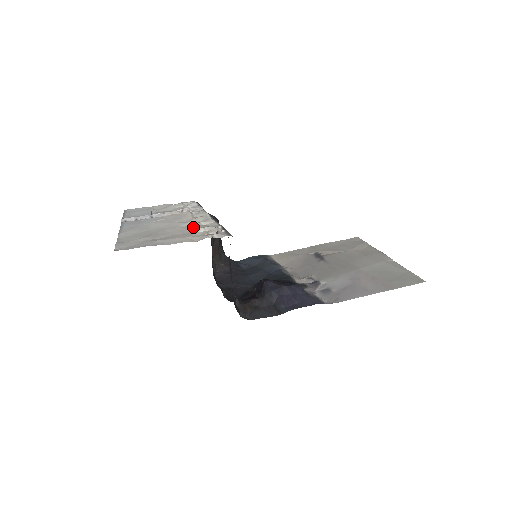
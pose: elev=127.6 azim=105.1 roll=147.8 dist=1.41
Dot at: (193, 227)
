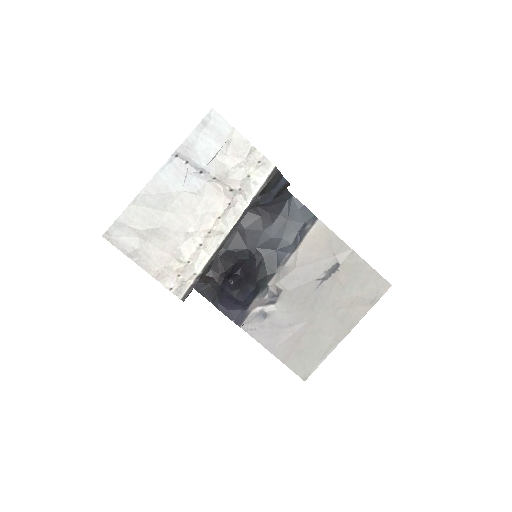
Dot at: (187, 249)
